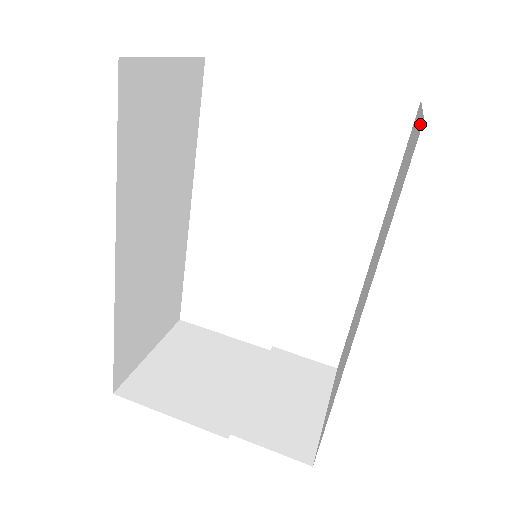
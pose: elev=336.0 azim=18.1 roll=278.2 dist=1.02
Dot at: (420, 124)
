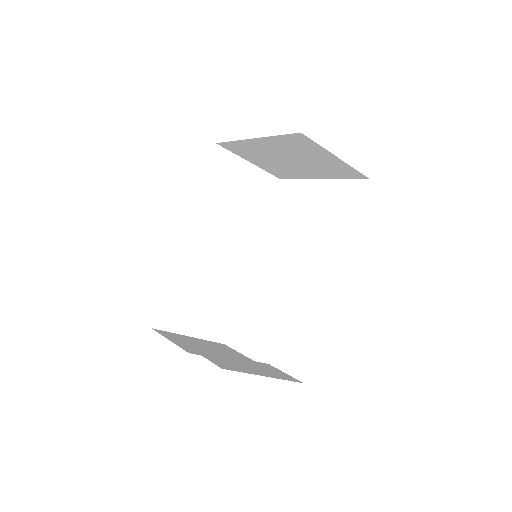
Dot at: occluded
